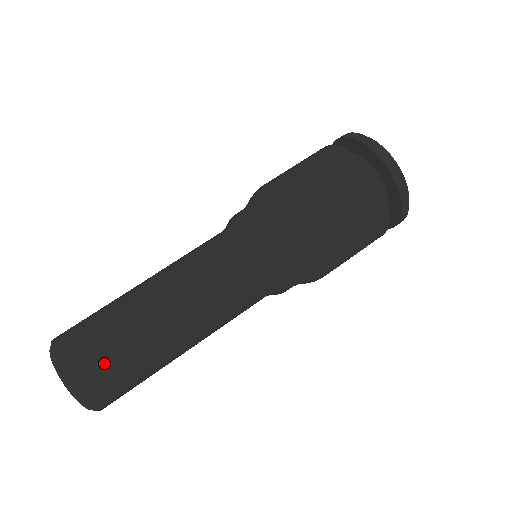
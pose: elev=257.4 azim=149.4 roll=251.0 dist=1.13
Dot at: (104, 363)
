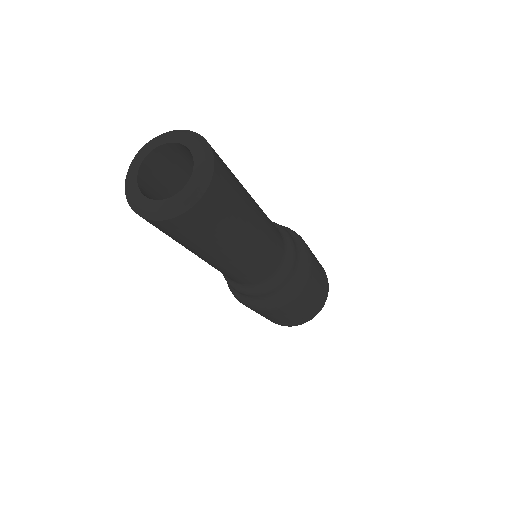
Dot at: (230, 174)
